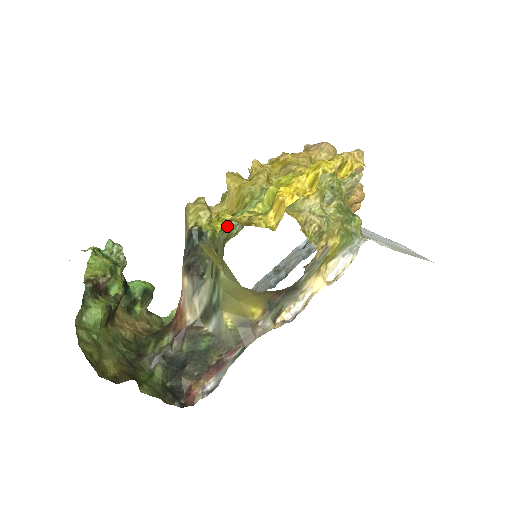
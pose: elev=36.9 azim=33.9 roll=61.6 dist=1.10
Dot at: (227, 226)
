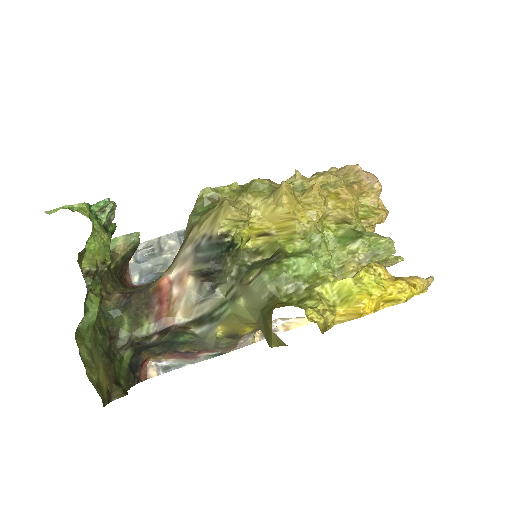
Dot at: (276, 272)
